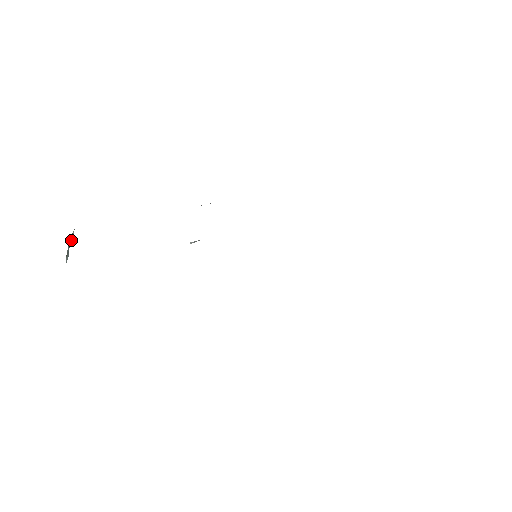
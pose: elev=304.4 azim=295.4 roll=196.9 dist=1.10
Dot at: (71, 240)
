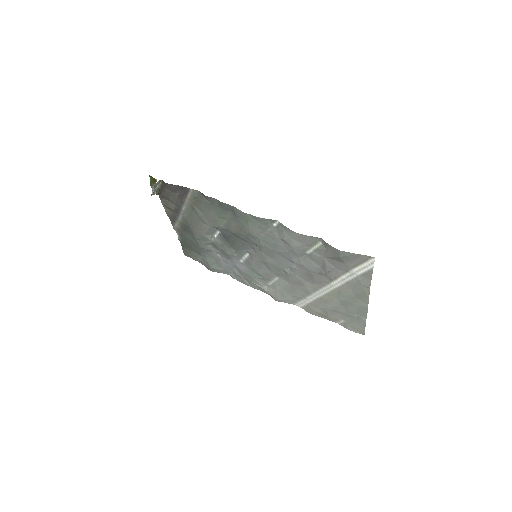
Dot at: (155, 191)
